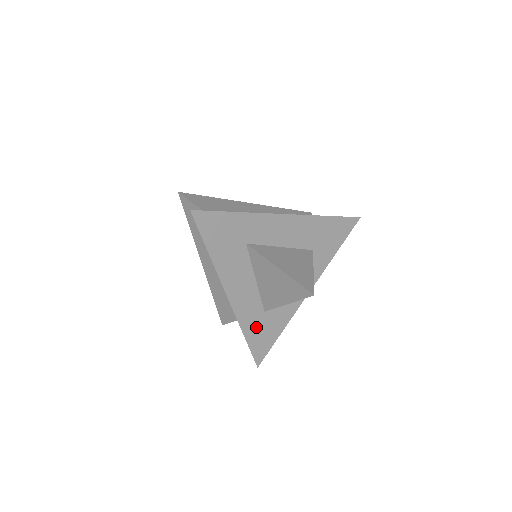
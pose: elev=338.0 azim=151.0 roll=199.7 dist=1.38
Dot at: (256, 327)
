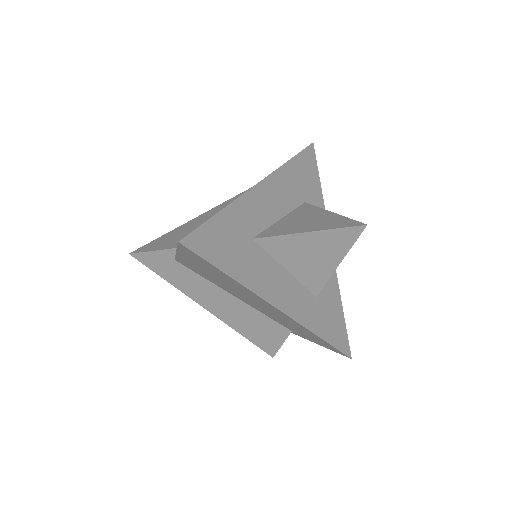
Dot at: (321, 319)
